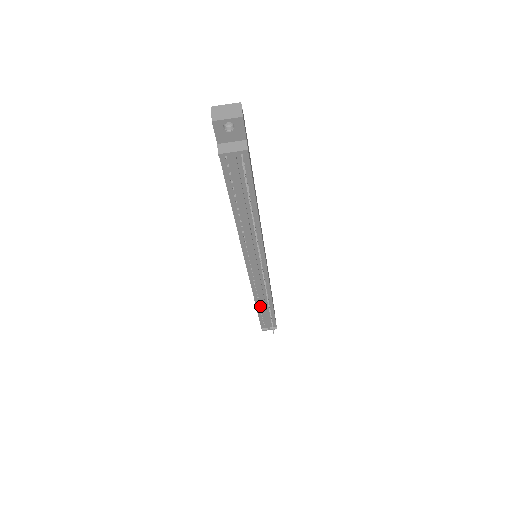
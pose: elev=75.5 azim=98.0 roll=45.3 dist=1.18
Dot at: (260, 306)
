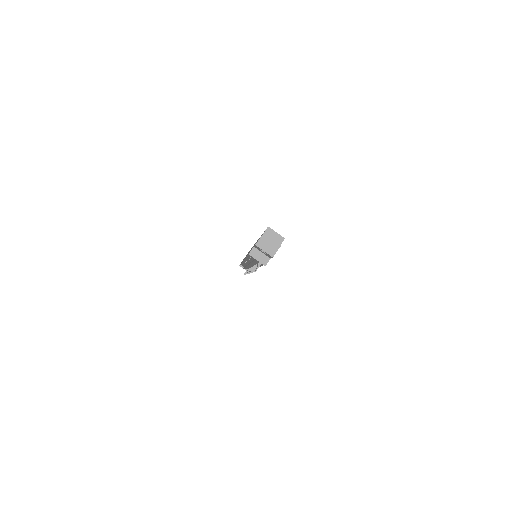
Dot at: occluded
